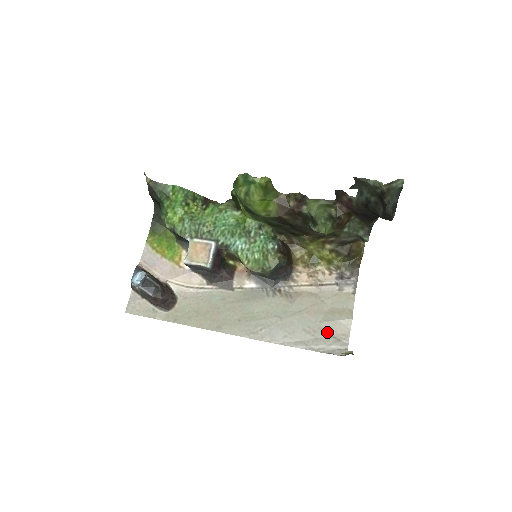
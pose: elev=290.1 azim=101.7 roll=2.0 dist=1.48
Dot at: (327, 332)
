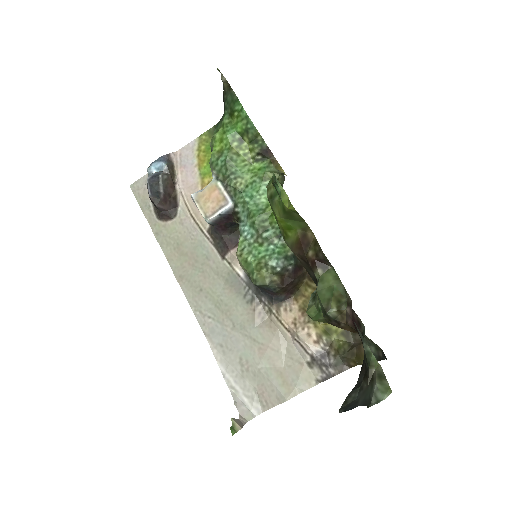
Dot at: (256, 383)
